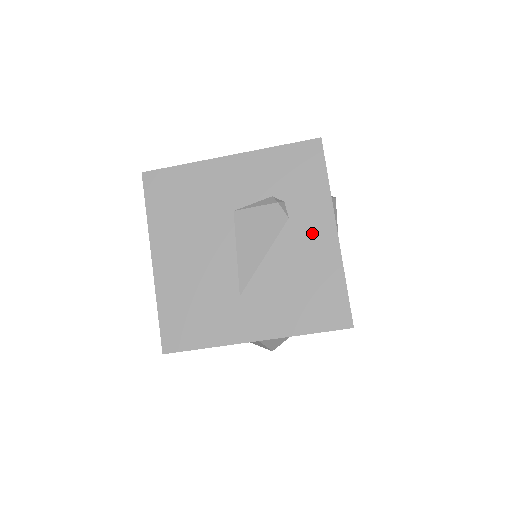
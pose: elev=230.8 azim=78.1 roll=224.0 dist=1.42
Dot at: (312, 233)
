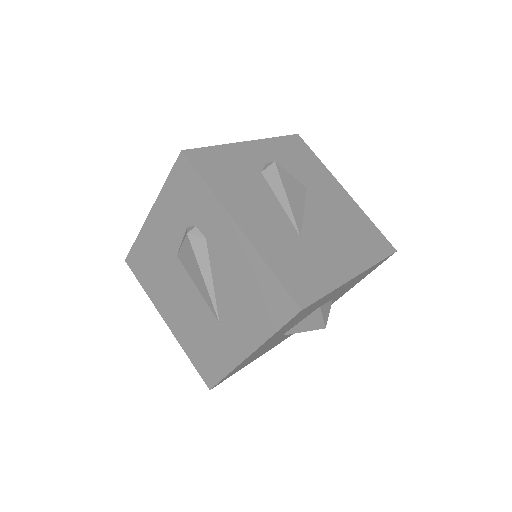
Dot at: (225, 241)
